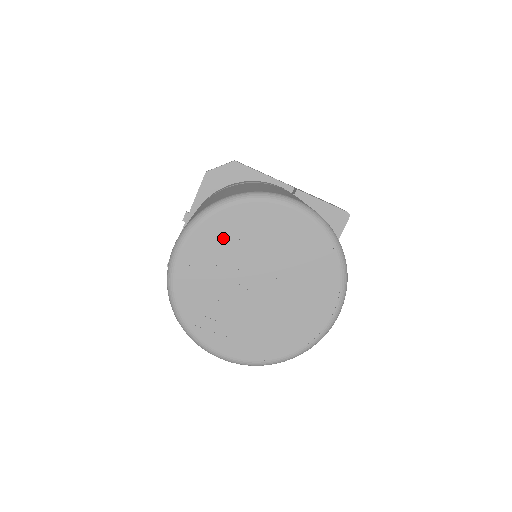
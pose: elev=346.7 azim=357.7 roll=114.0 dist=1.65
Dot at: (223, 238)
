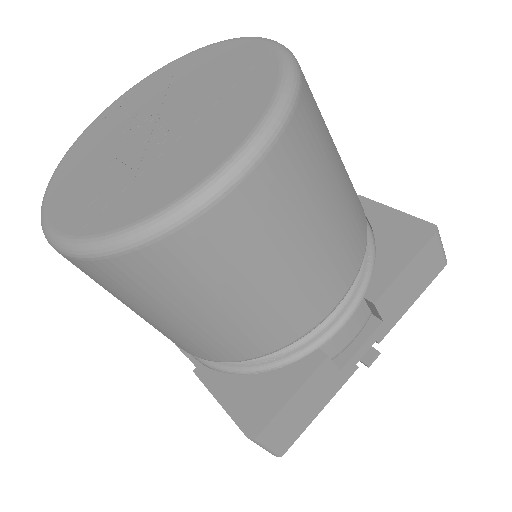
Dot at: (155, 86)
